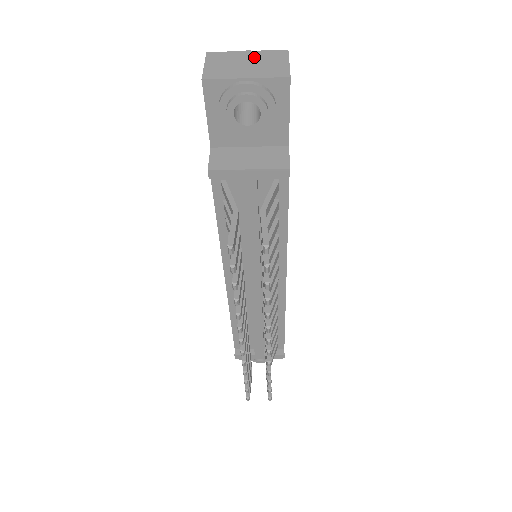
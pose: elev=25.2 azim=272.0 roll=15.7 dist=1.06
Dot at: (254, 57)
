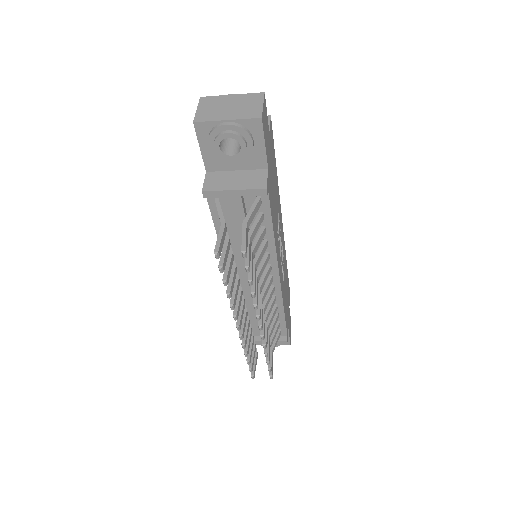
Dot at: (236, 100)
